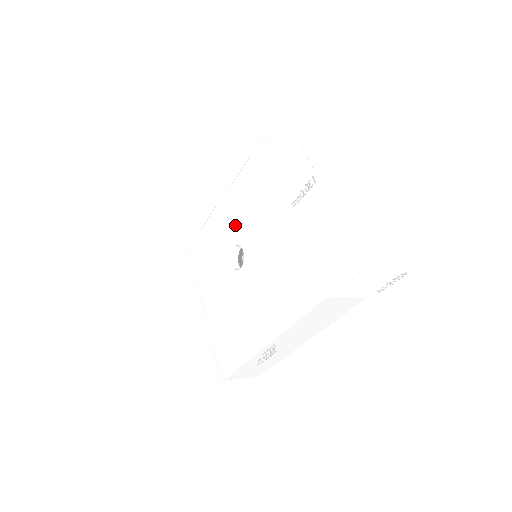
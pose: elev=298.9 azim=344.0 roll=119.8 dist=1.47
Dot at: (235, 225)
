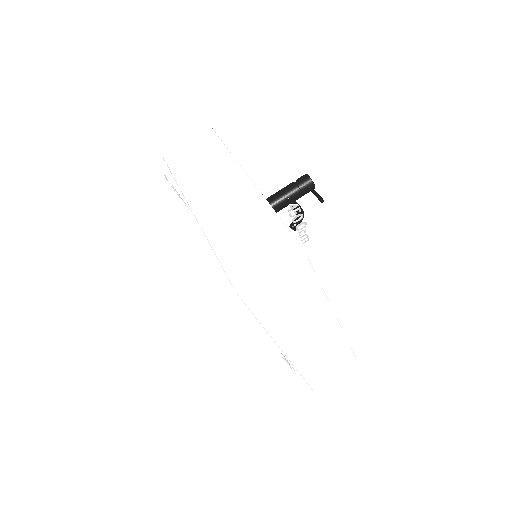
Dot at: occluded
